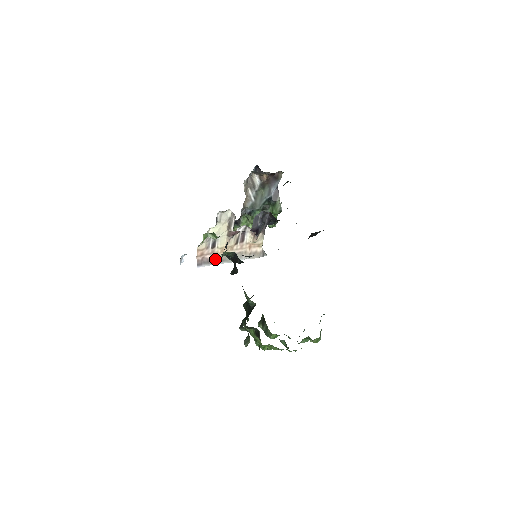
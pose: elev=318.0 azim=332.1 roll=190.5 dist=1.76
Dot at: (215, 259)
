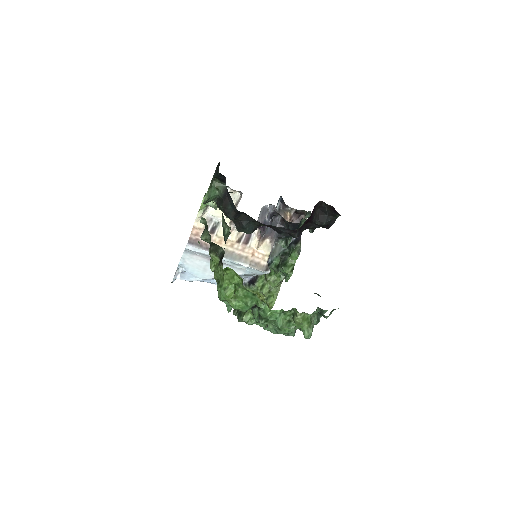
Dot at: occluded
